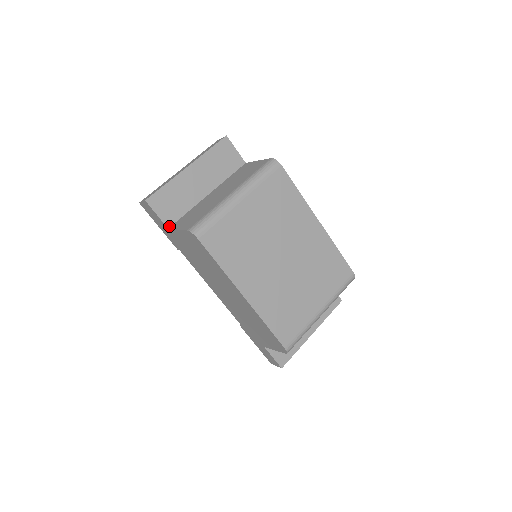
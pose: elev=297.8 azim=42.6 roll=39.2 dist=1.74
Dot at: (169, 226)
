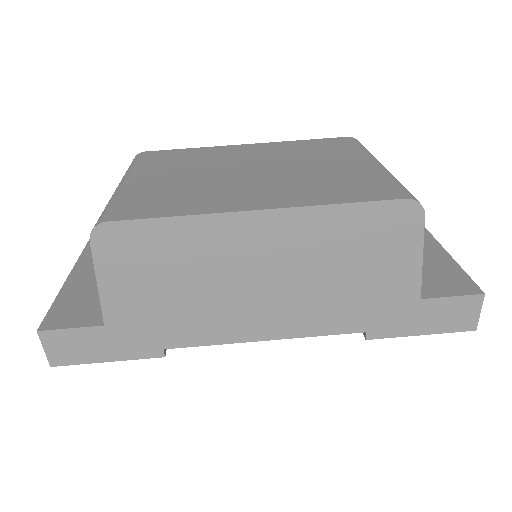
Dot at: (103, 323)
